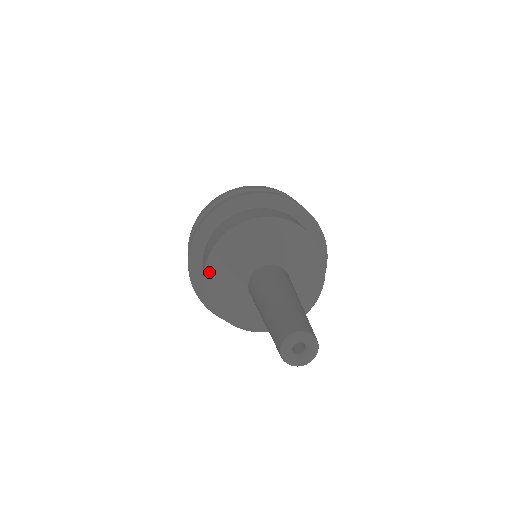
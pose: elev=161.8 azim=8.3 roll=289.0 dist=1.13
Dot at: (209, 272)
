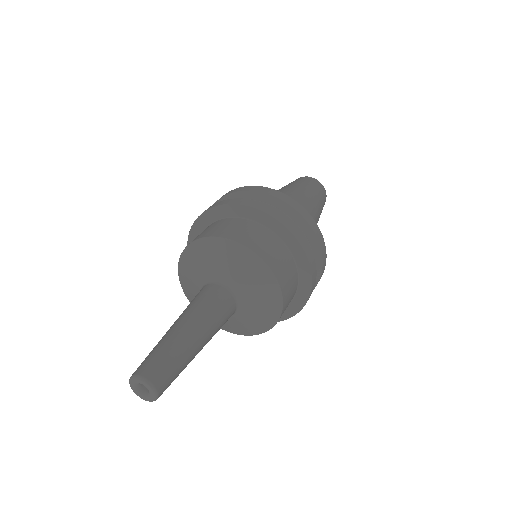
Dot at: (184, 290)
